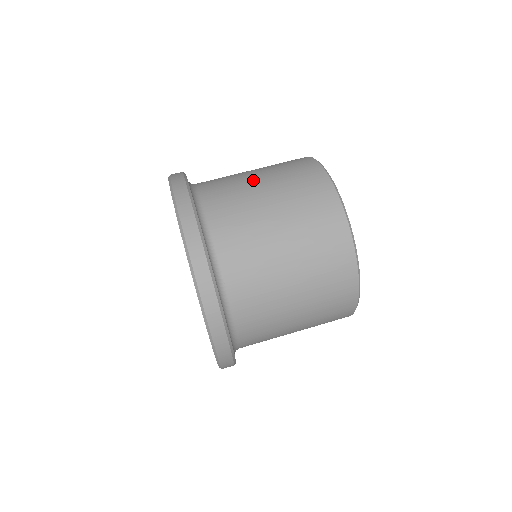
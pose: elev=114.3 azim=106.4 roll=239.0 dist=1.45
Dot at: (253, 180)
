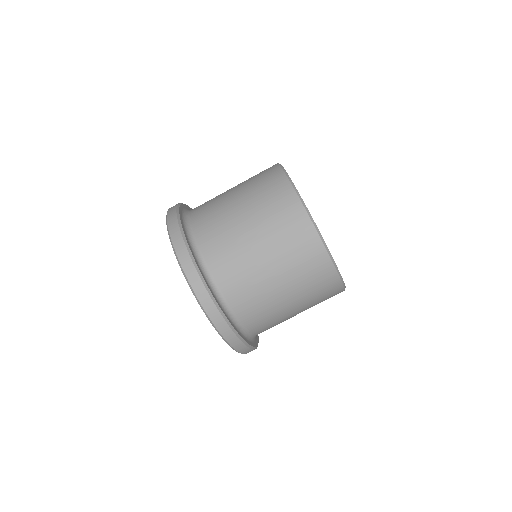
Dot at: (230, 198)
